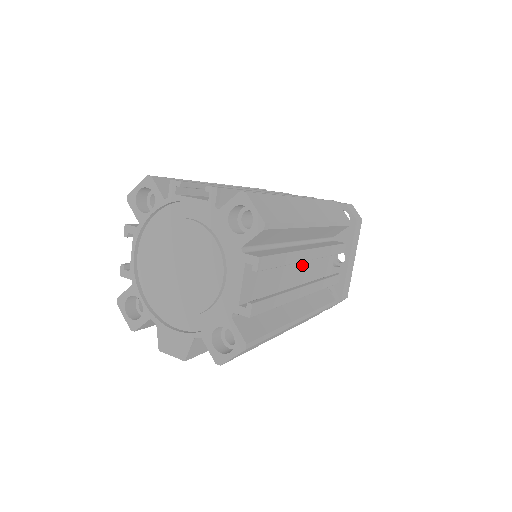
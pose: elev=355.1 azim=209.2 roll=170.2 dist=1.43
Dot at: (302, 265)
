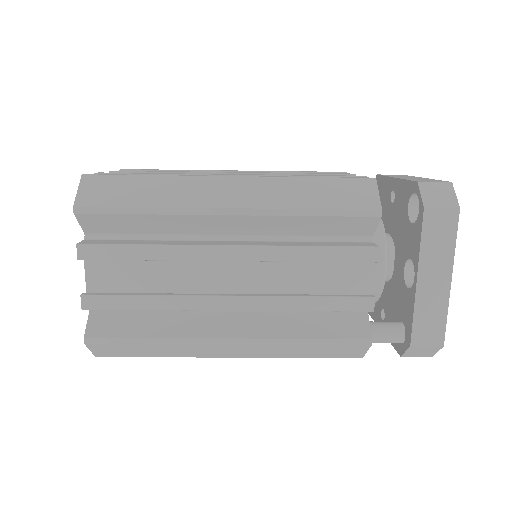
Dot at: (244, 269)
